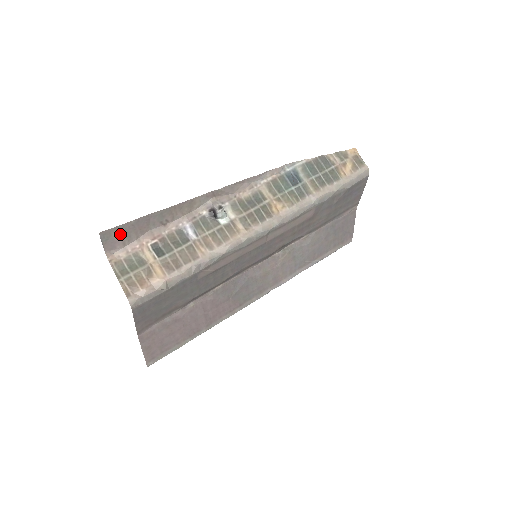
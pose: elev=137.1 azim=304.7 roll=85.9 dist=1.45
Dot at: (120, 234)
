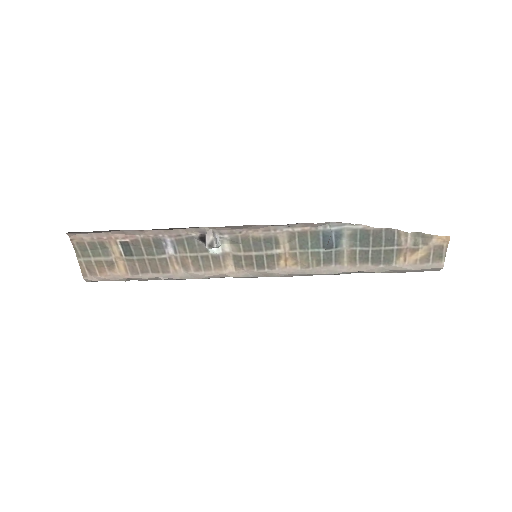
Dot at: (81, 232)
